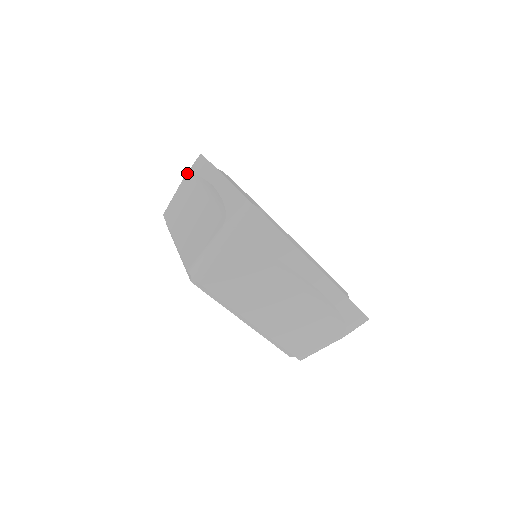
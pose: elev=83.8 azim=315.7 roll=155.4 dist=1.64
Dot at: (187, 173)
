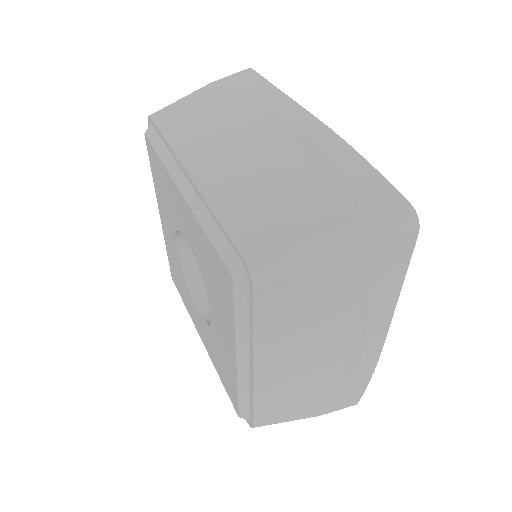
Dot at: occluded
